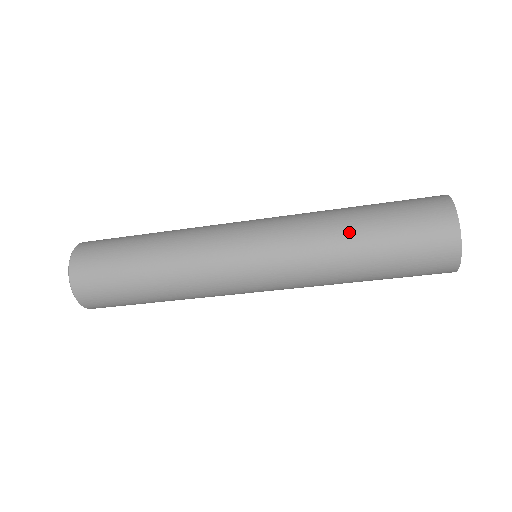
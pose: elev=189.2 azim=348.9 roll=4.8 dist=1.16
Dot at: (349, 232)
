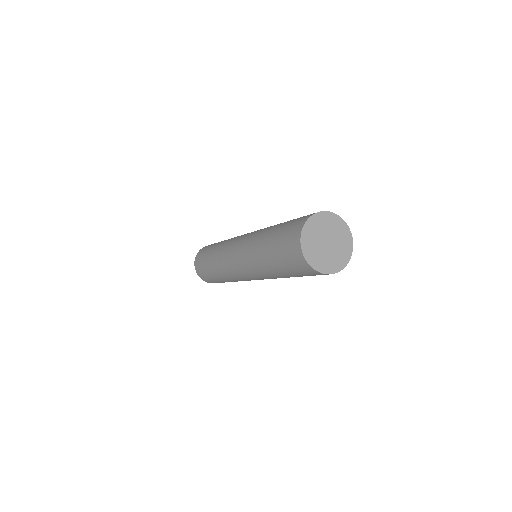
Dot at: (268, 231)
